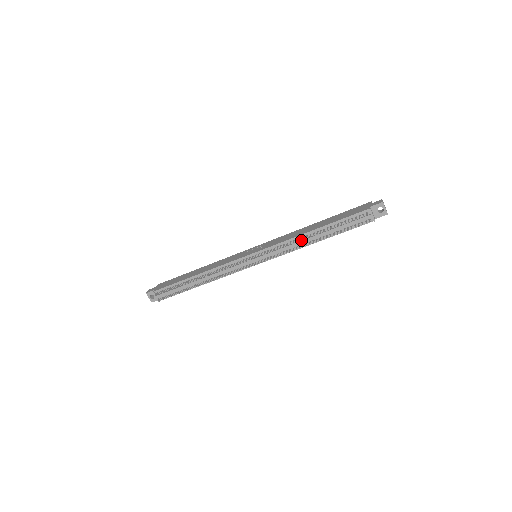
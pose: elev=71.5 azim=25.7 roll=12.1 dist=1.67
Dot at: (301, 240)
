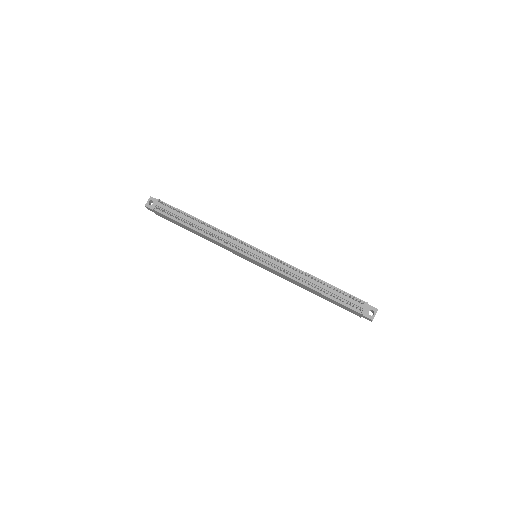
Dot at: (302, 275)
